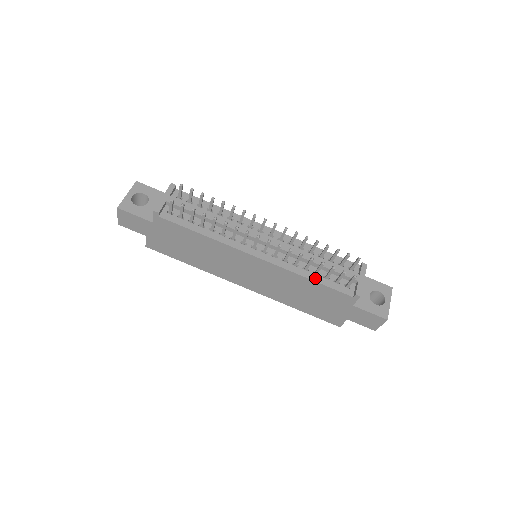
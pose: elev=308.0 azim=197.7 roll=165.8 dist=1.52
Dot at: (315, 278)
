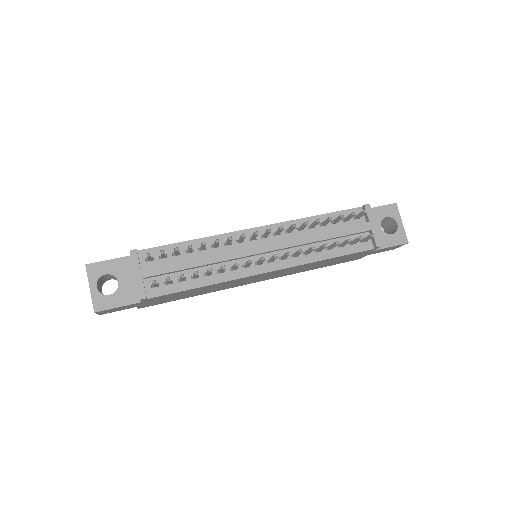
Dot at: (332, 254)
